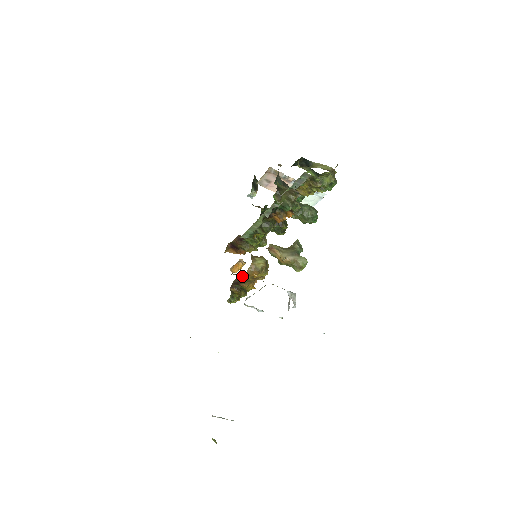
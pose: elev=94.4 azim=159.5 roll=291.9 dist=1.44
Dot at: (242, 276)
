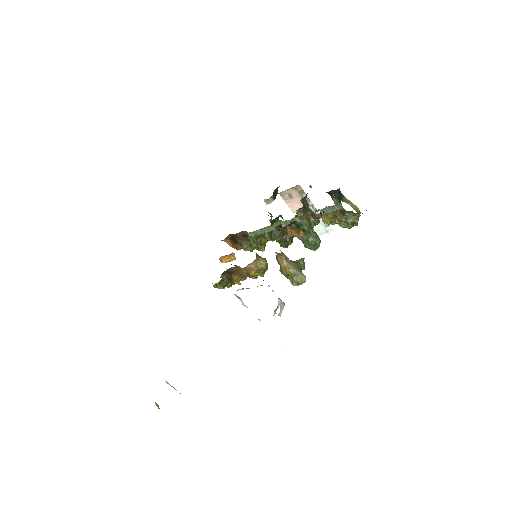
Dot at: (239, 268)
